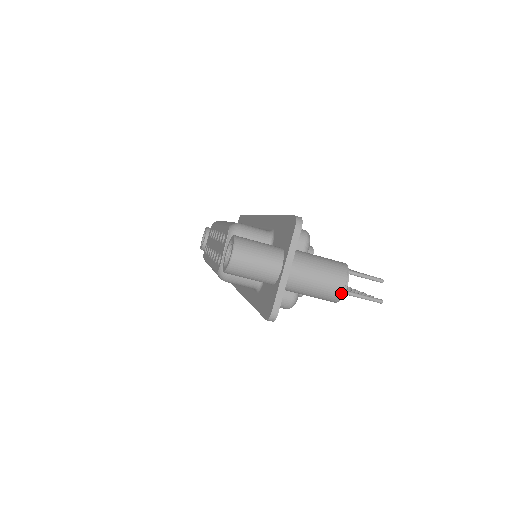
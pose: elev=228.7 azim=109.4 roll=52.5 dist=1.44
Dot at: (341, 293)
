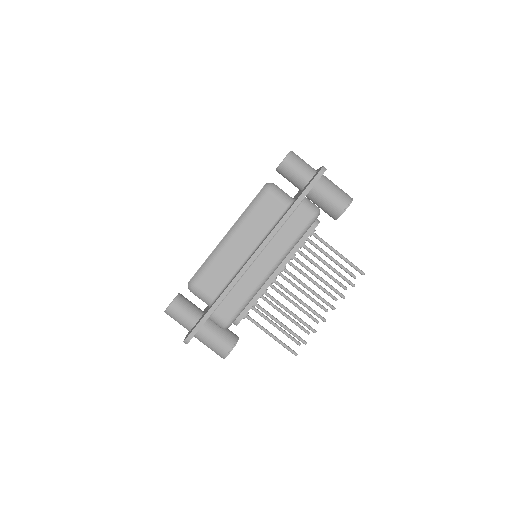
Dot at: (351, 198)
